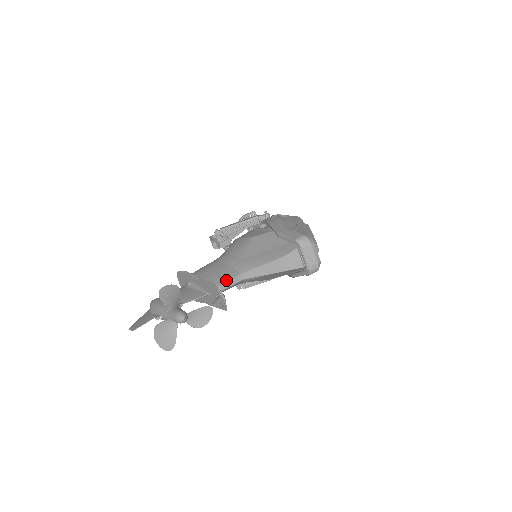
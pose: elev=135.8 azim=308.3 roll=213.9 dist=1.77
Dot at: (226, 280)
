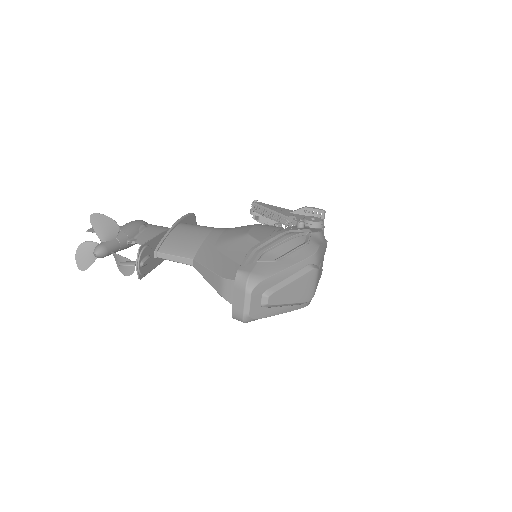
Dot at: (177, 253)
